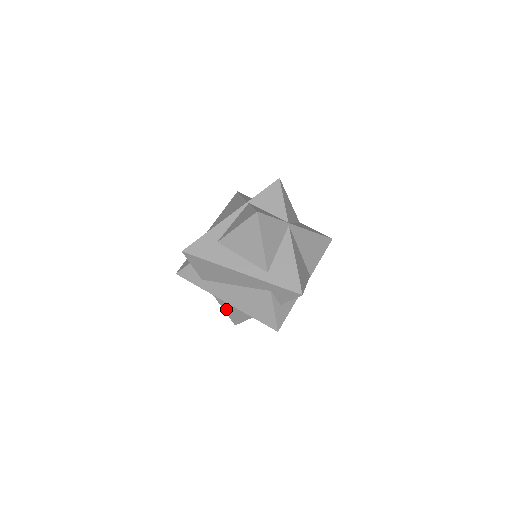
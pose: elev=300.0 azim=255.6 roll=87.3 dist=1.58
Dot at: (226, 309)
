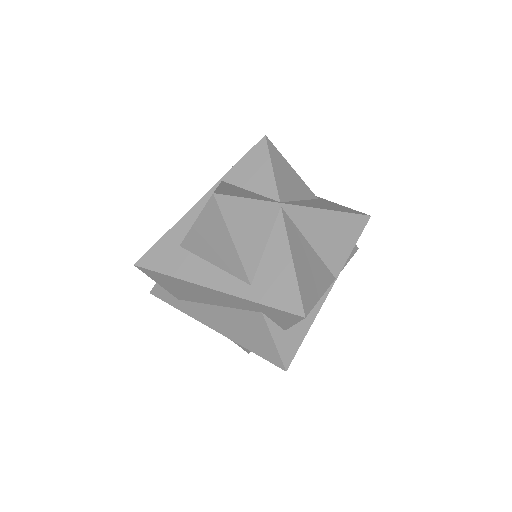
Dot at: occluded
